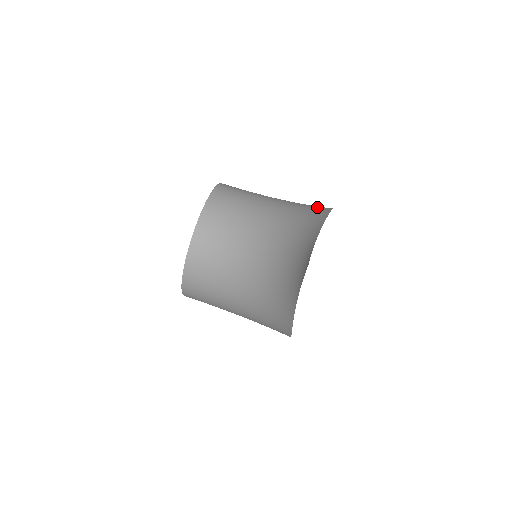
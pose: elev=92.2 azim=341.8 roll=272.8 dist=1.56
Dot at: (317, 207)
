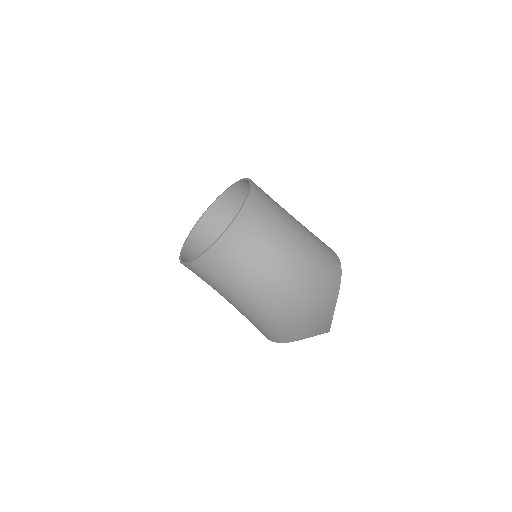
Dot at: (328, 251)
